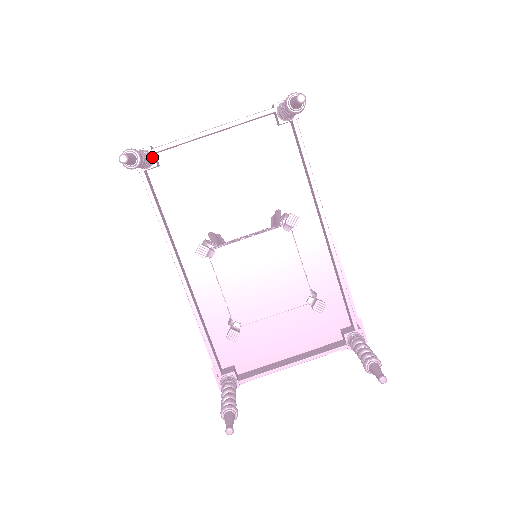
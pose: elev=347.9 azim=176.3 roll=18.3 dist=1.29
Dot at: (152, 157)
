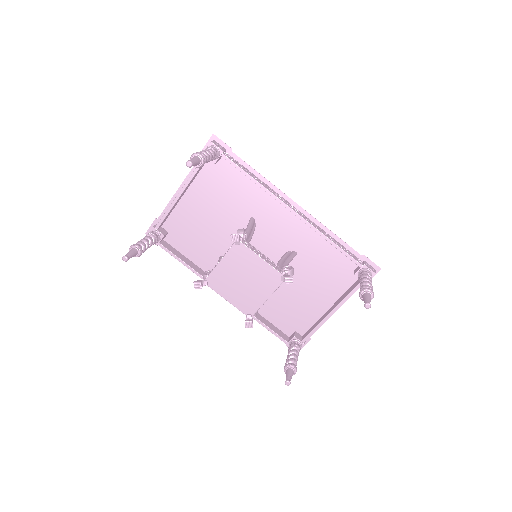
Dot at: (158, 232)
